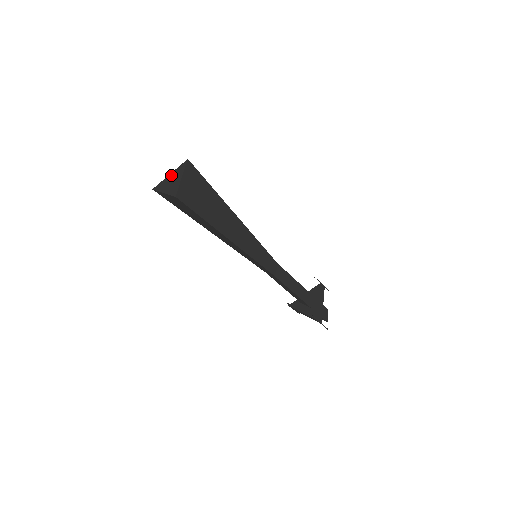
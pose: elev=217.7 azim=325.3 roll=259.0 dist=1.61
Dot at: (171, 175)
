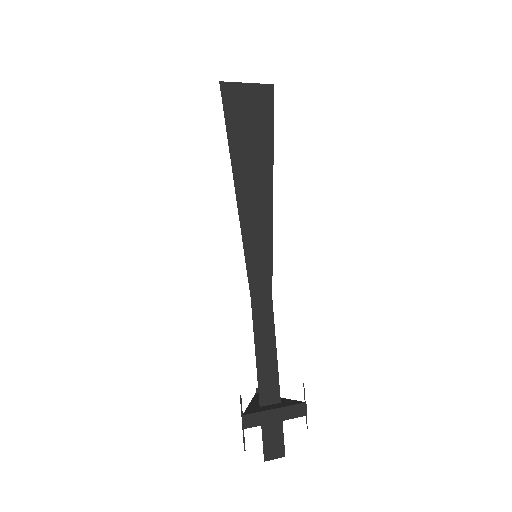
Dot at: occluded
